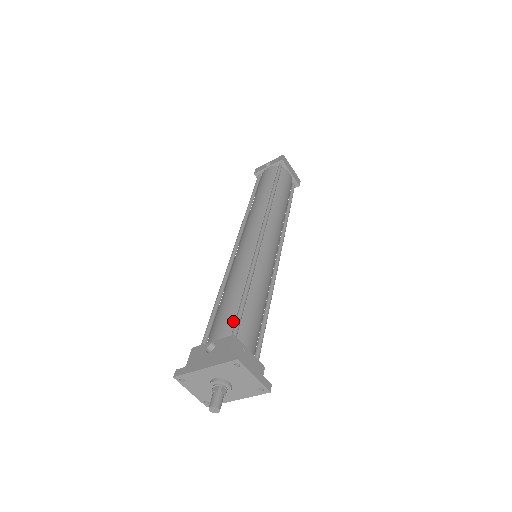
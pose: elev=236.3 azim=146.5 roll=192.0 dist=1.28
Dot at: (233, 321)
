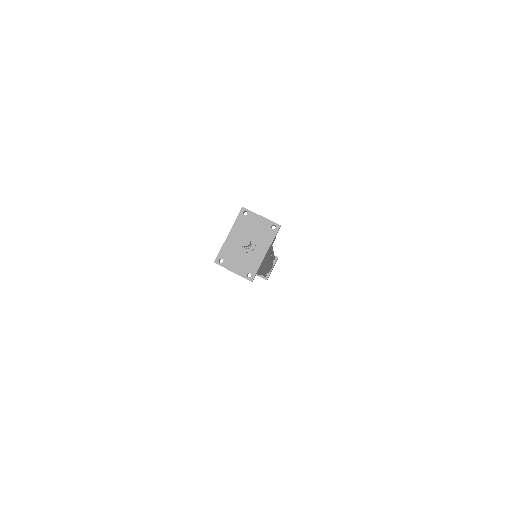
Dot at: occluded
